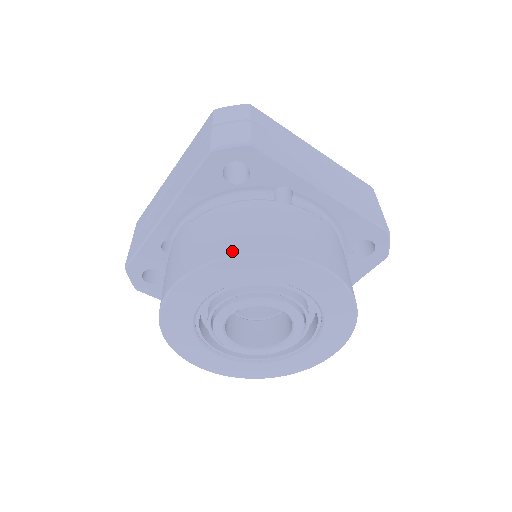
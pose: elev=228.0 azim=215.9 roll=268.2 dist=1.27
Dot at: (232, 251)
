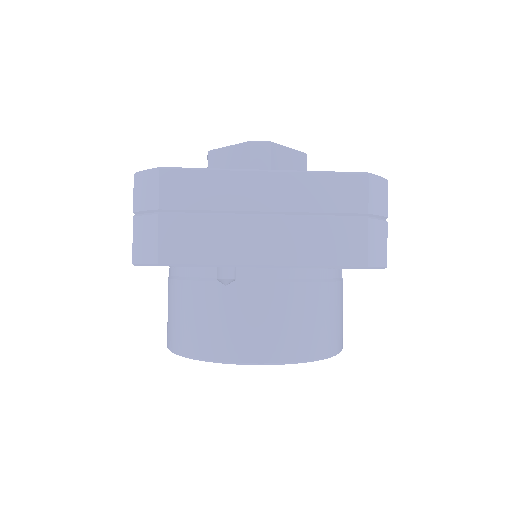
Dot at: (325, 353)
